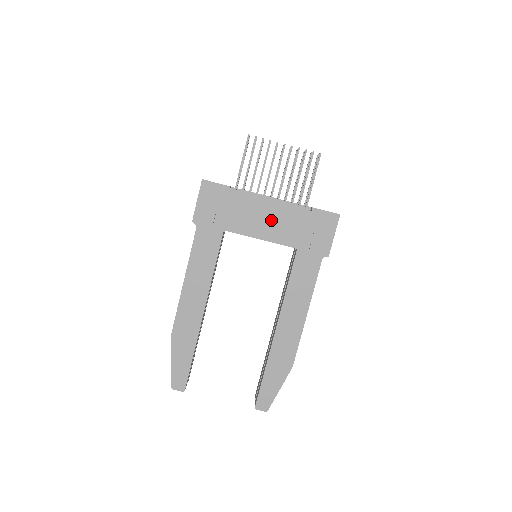
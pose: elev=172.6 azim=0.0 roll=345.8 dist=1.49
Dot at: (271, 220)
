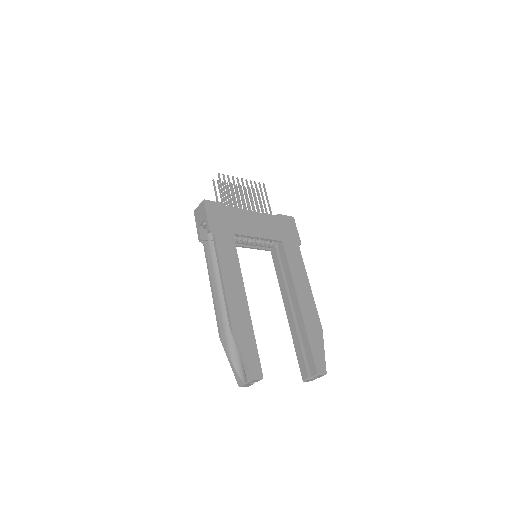
Dot at: (259, 224)
